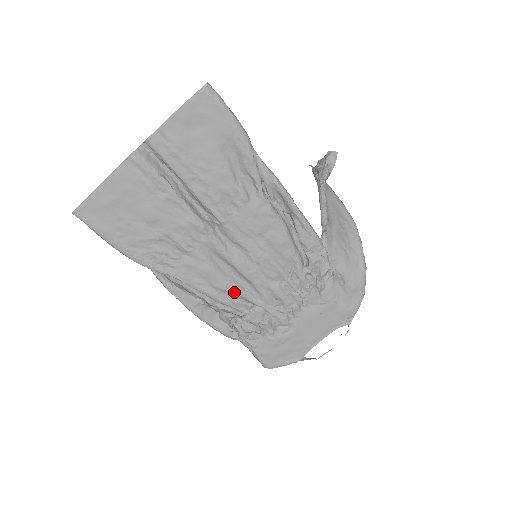
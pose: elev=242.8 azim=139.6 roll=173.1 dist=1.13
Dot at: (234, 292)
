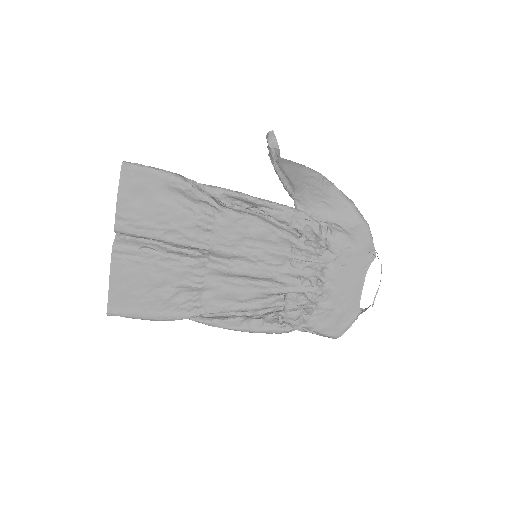
Dot at: (260, 295)
